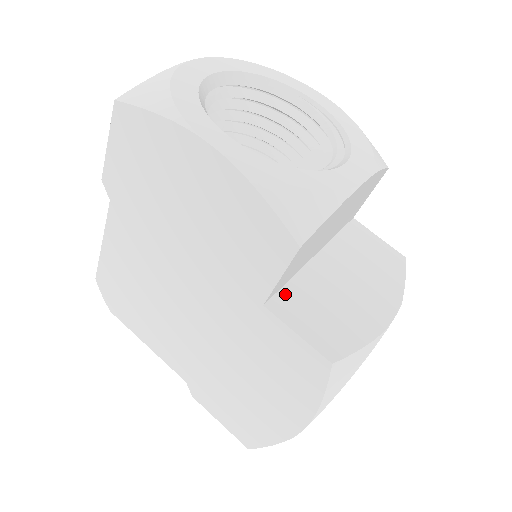
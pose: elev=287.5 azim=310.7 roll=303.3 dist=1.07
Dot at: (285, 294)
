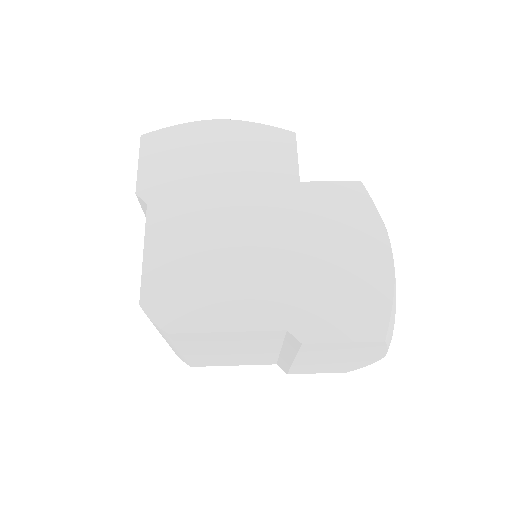
Dot at: occluded
